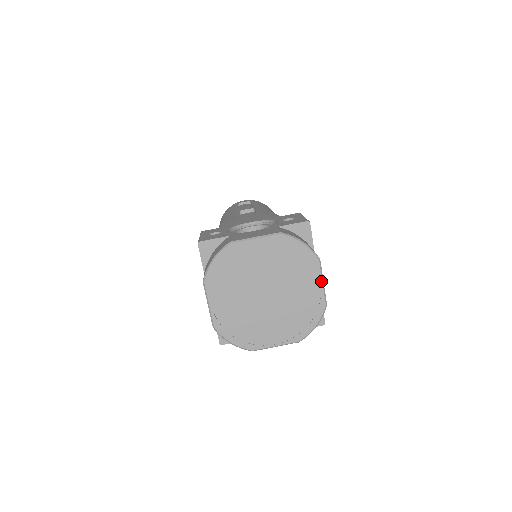
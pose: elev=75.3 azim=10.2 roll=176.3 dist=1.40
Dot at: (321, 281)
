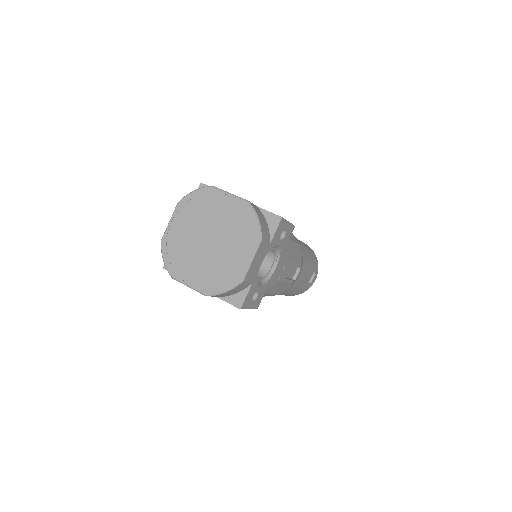
Dot at: (227, 194)
